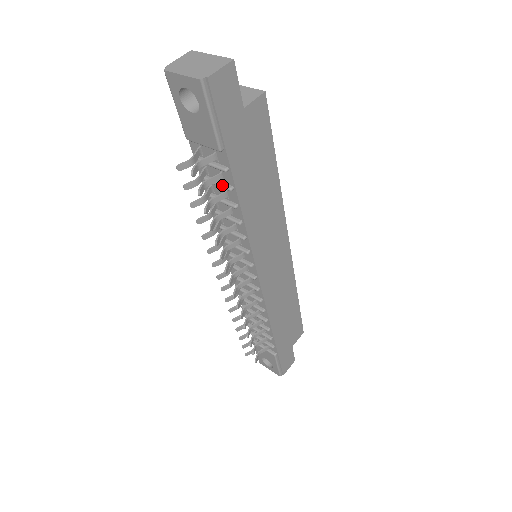
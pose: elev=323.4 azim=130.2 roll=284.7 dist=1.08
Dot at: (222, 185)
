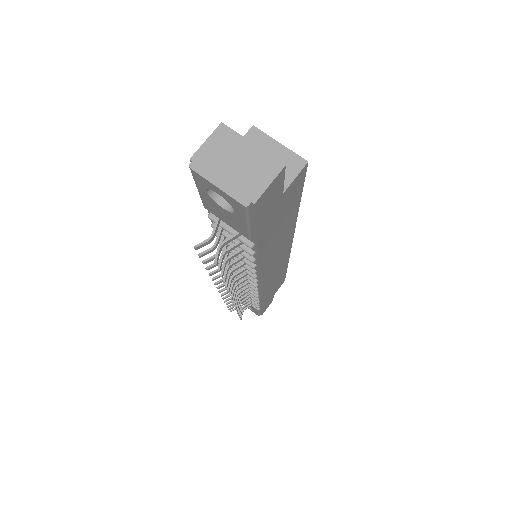
Dot at: (241, 247)
